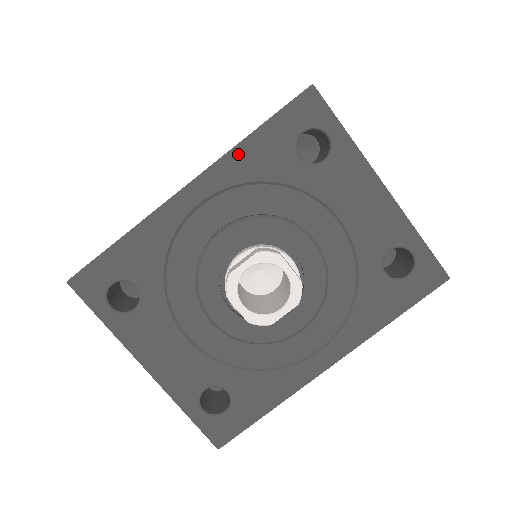
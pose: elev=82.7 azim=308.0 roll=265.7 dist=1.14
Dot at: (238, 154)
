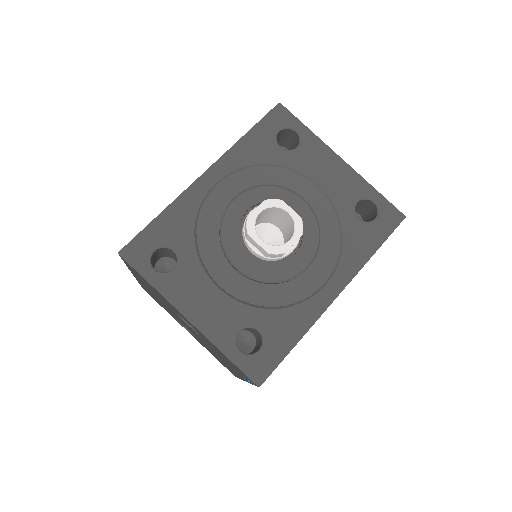
Dot at: (238, 149)
